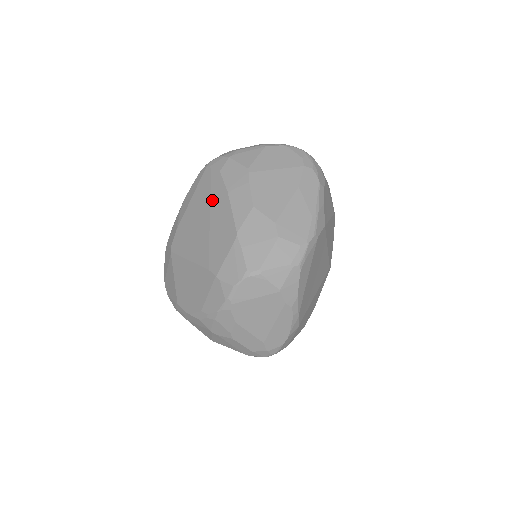
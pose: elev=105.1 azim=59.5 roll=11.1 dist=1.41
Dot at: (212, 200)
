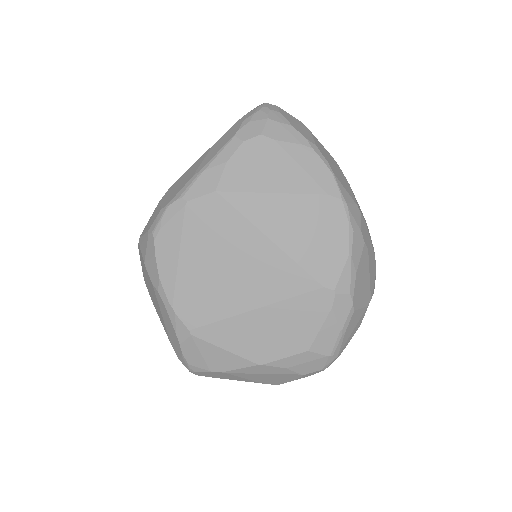
Dot at: occluded
